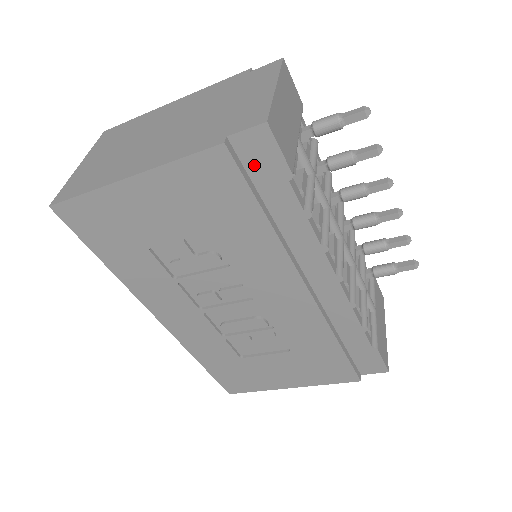
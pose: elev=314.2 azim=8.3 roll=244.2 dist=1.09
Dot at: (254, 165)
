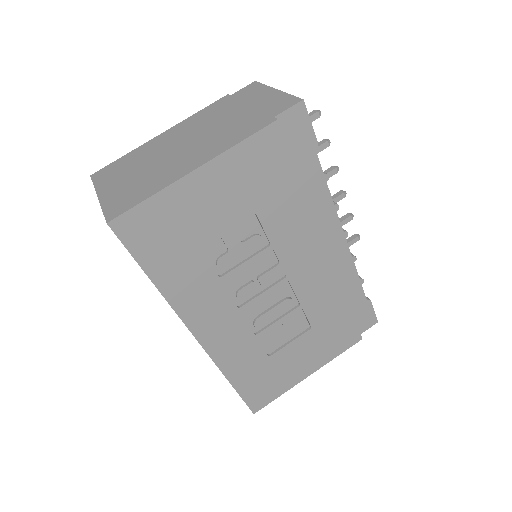
Dot at: (292, 140)
